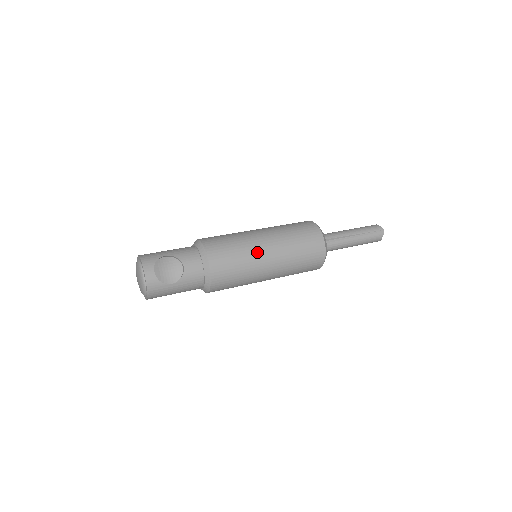
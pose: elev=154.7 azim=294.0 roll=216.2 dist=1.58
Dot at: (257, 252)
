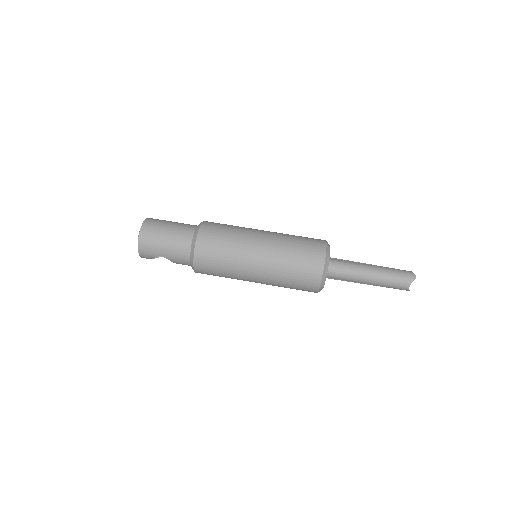
Dot at: (243, 280)
